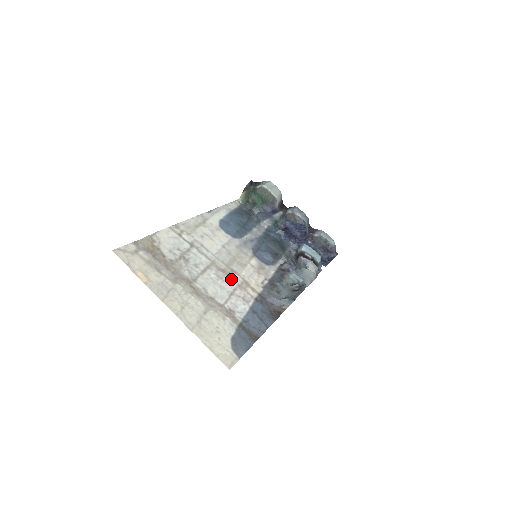
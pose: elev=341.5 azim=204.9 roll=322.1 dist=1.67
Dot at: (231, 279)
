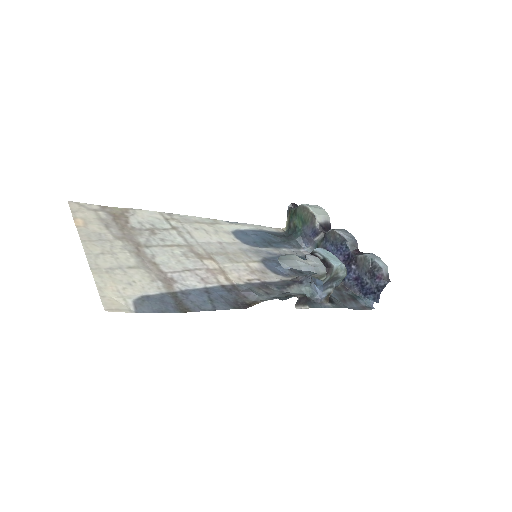
Dot at: (201, 262)
